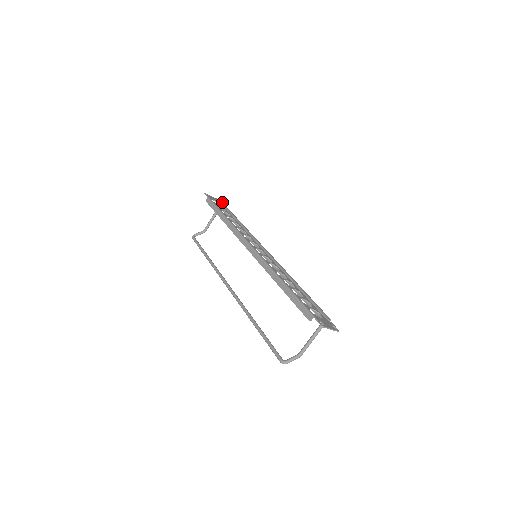
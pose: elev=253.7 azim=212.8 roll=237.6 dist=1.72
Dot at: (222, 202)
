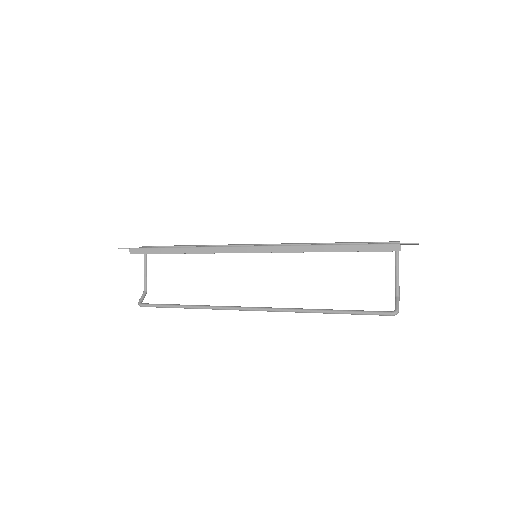
Dot at: (144, 246)
